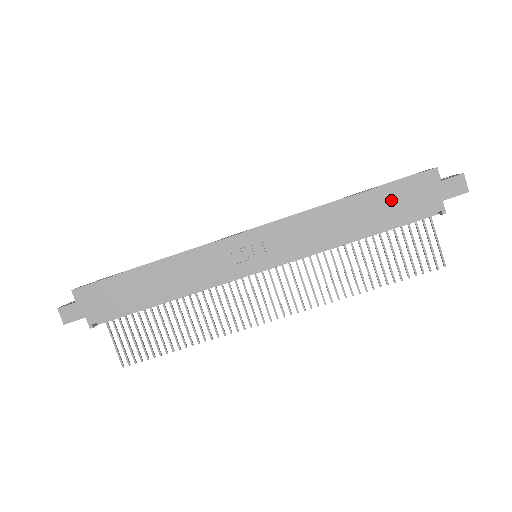
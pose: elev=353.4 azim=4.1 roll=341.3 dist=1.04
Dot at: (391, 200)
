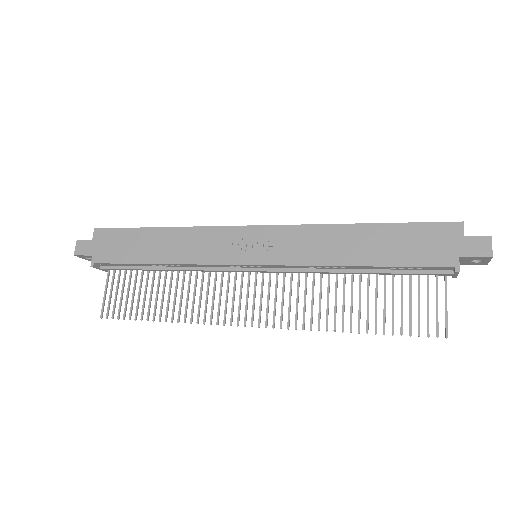
Dot at: (403, 239)
